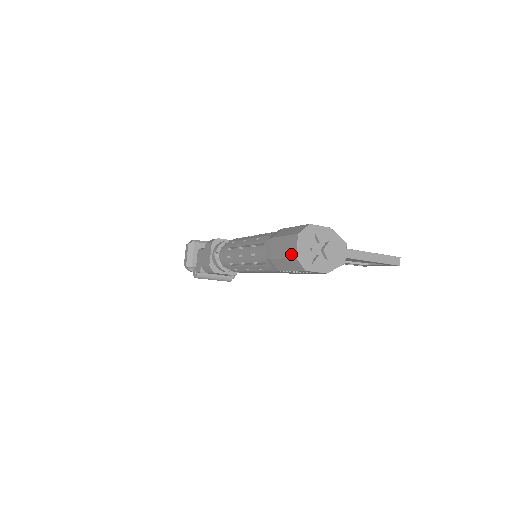
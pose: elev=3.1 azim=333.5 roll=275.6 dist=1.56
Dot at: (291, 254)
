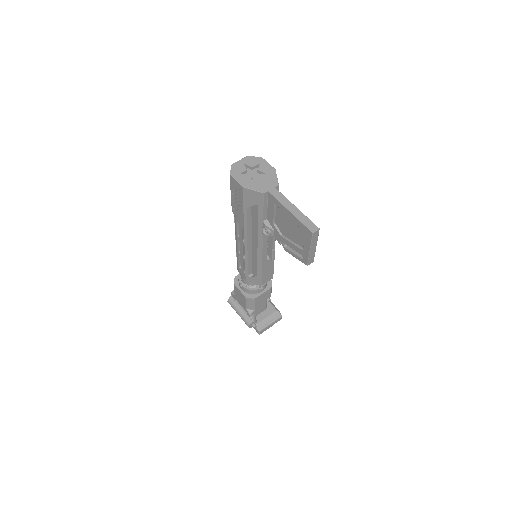
Dot at: occluded
